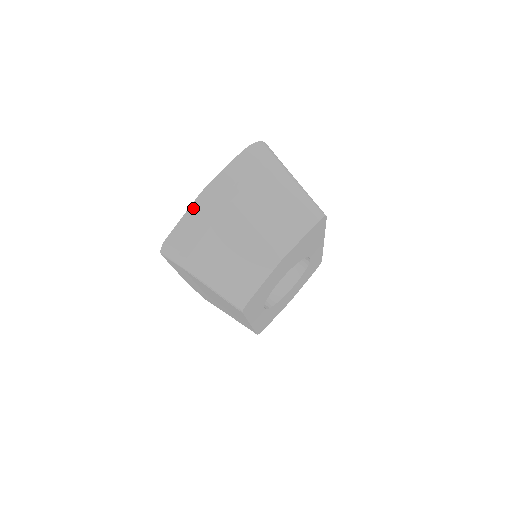
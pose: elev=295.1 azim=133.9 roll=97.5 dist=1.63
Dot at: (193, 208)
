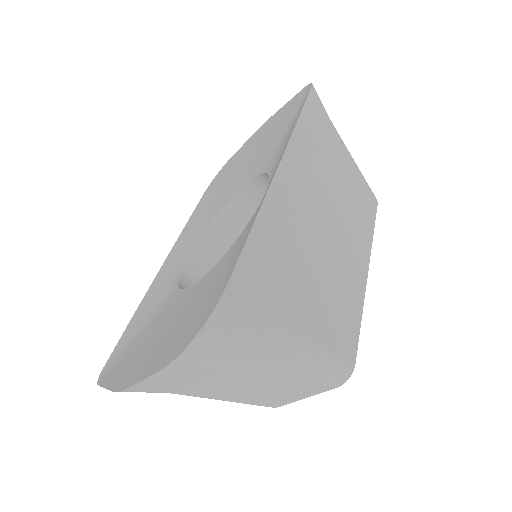
Dot at: occluded
